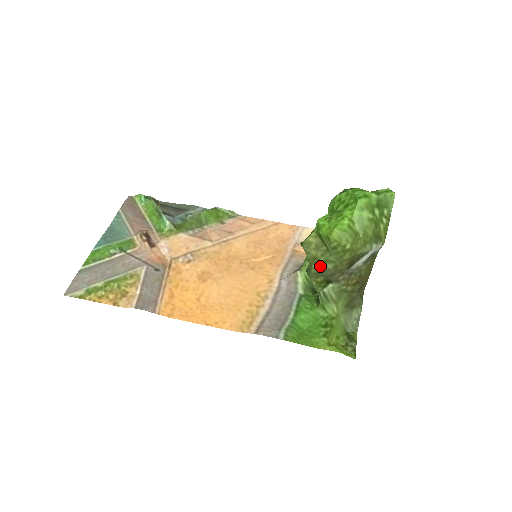
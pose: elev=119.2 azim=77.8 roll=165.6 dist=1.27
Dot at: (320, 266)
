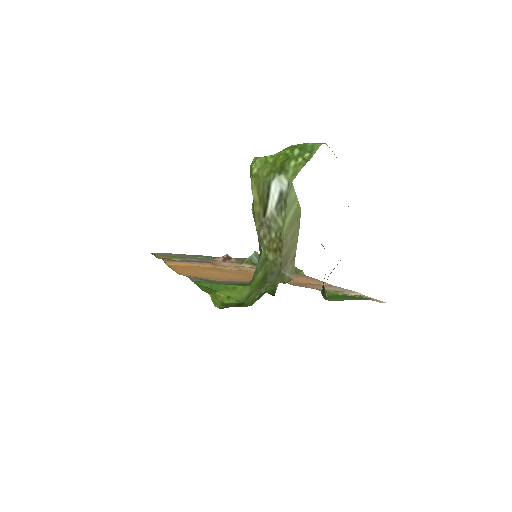
Dot at: occluded
